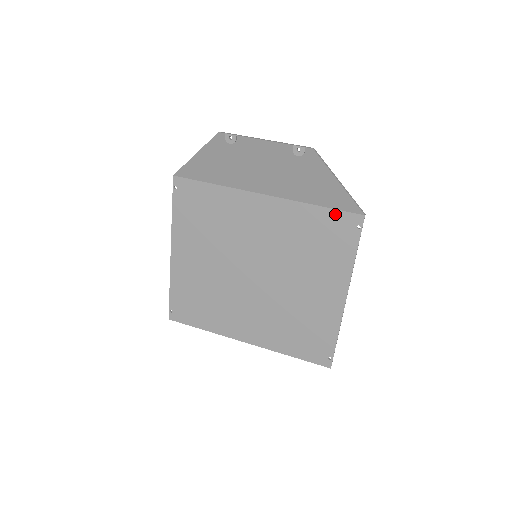
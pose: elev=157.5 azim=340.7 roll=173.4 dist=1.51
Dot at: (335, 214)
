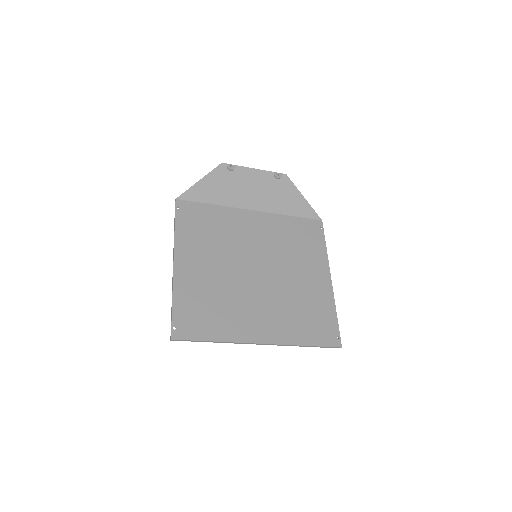
Dot at: (304, 221)
